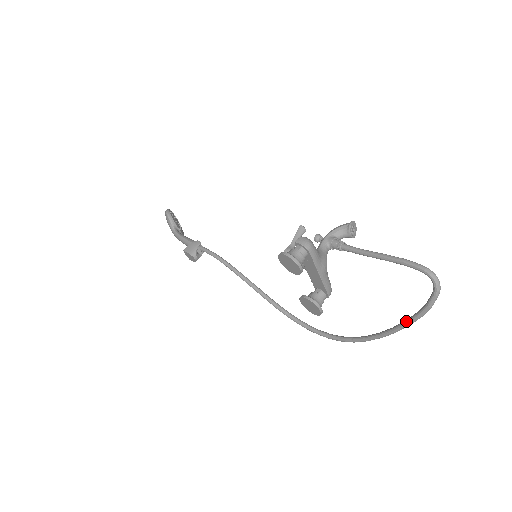
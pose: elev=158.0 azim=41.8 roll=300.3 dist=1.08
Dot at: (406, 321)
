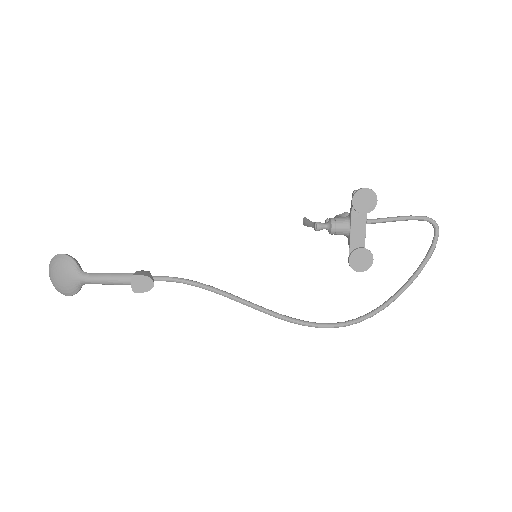
Dot at: (419, 267)
